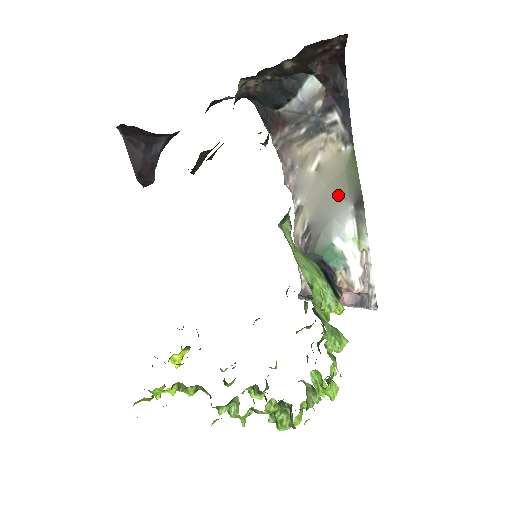
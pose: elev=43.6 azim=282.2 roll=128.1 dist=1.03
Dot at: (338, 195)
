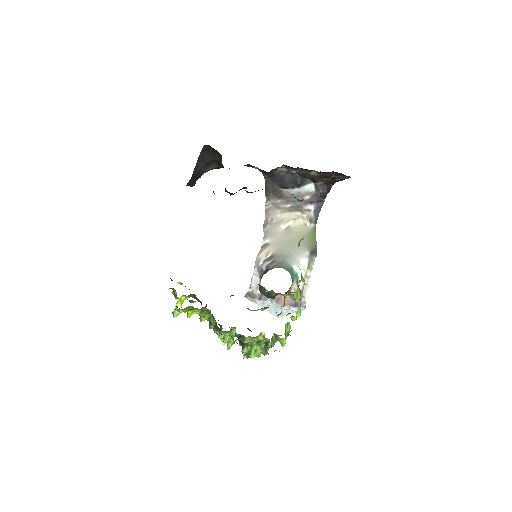
Dot at: occluded
